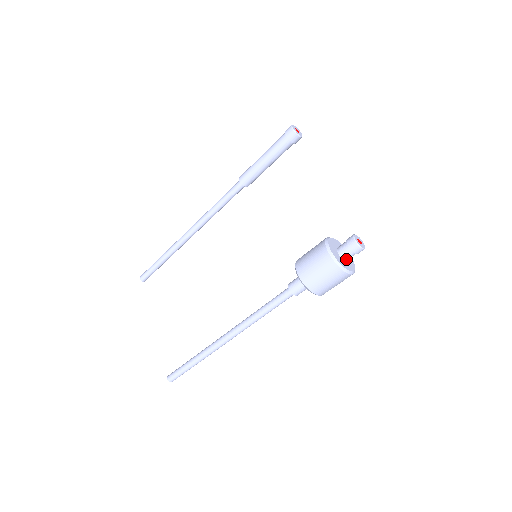
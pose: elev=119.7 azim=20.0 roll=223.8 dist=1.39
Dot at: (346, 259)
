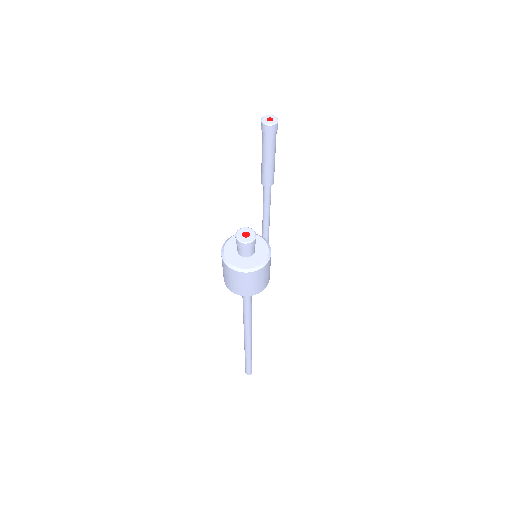
Dot at: (244, 255)
